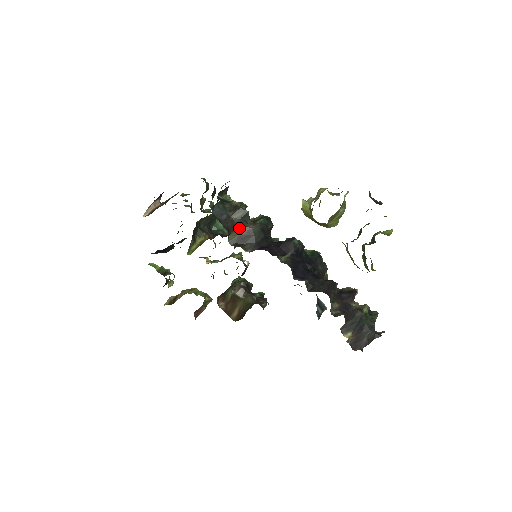
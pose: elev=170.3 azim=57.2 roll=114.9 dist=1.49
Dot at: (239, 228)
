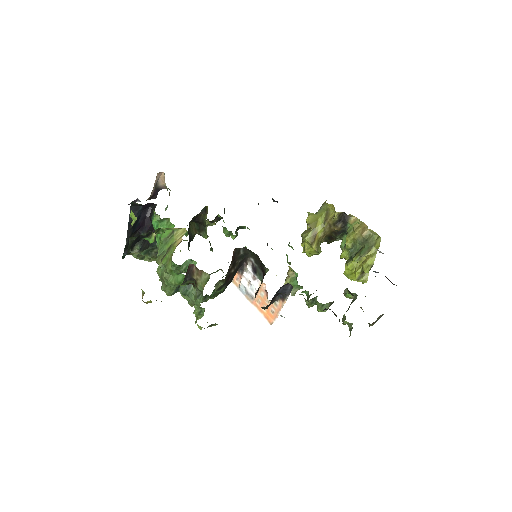
Dot at: occluded
